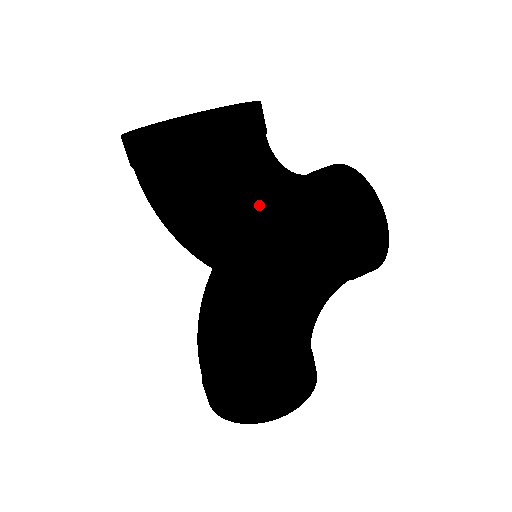
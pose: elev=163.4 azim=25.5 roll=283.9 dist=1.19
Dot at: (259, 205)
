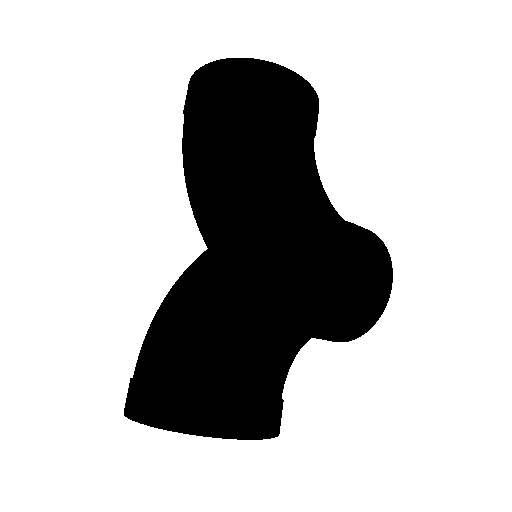
Dot at: (302, 167)
